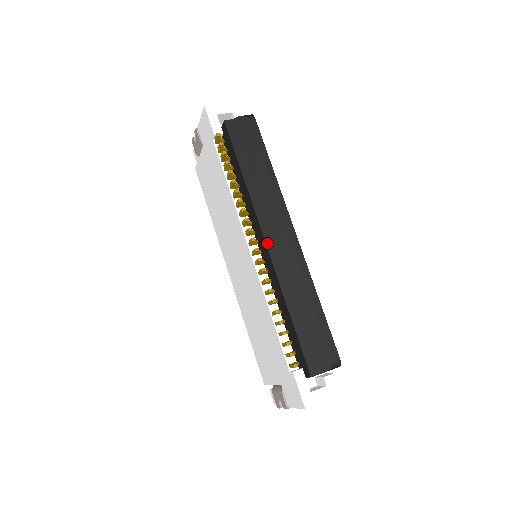
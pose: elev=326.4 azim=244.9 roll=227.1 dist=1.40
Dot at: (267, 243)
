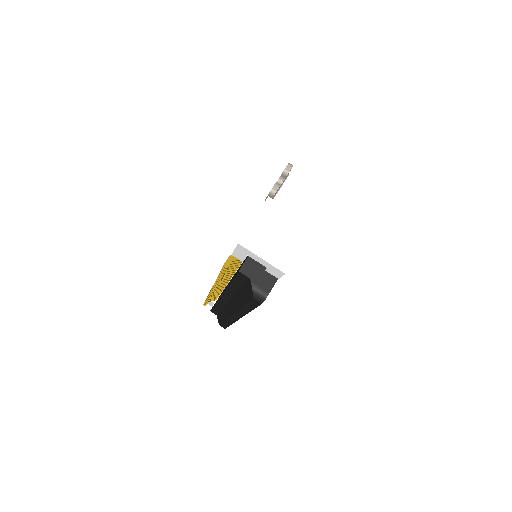
Dot at: (221, 297)
